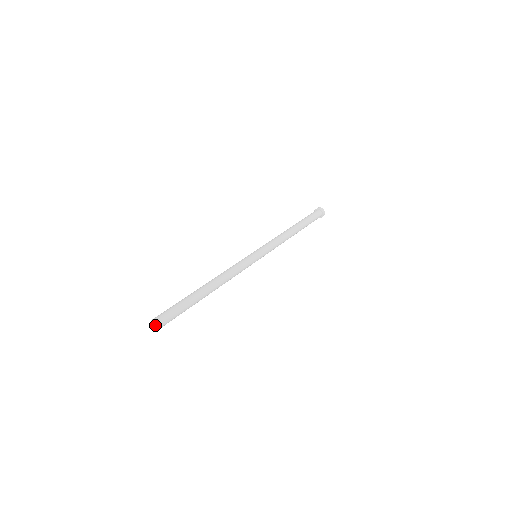
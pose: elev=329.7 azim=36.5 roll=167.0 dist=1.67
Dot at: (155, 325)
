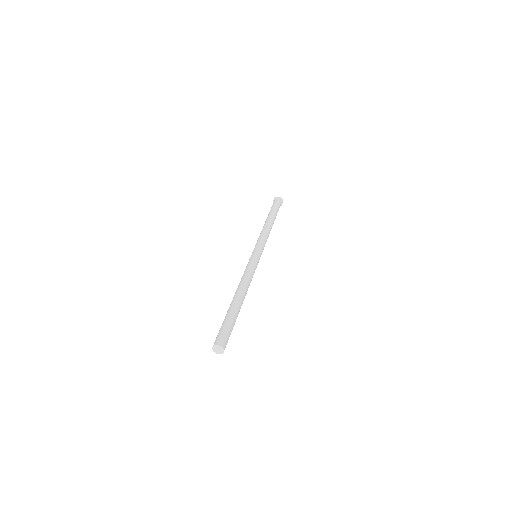
Dot at: (218, 349)
